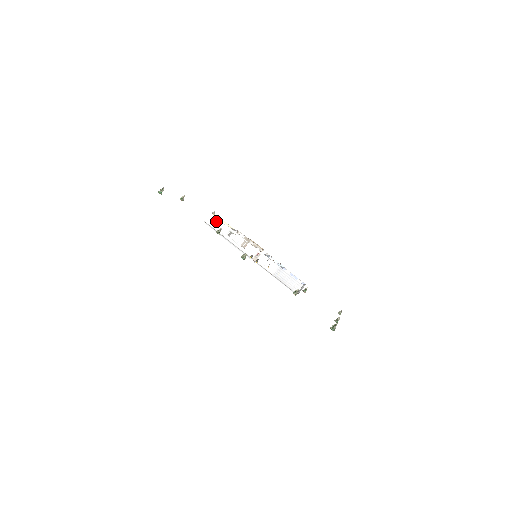
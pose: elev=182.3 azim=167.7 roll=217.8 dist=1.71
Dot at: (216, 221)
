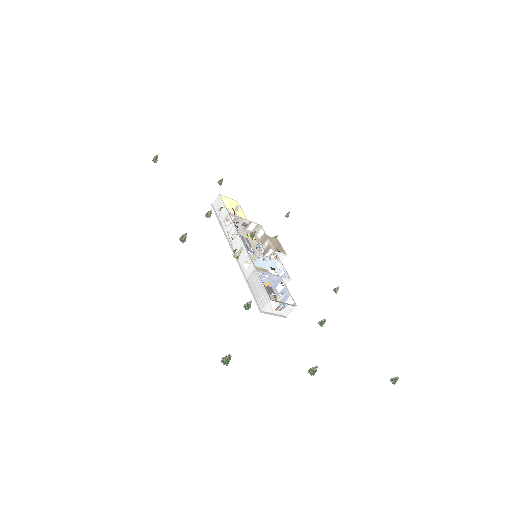
Dot at: (220, 204)
